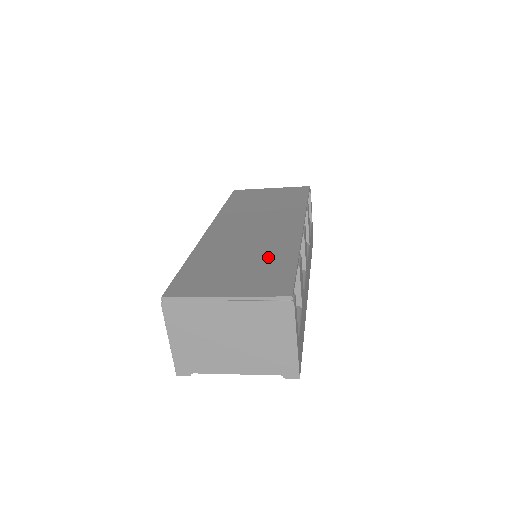
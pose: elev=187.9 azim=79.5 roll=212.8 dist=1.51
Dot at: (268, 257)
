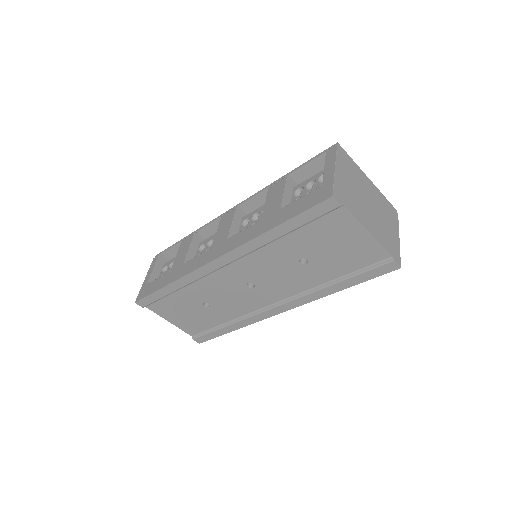
Dot at: occluded
